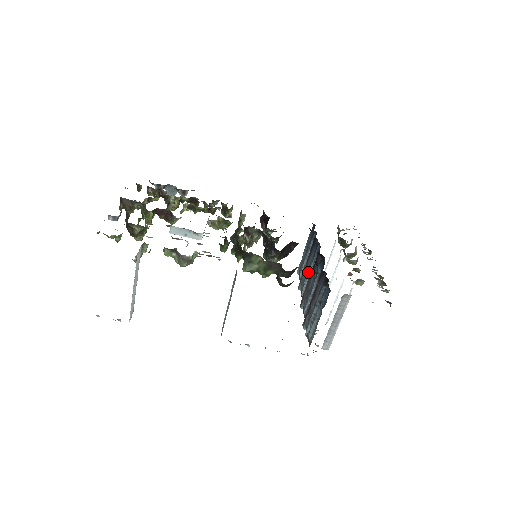
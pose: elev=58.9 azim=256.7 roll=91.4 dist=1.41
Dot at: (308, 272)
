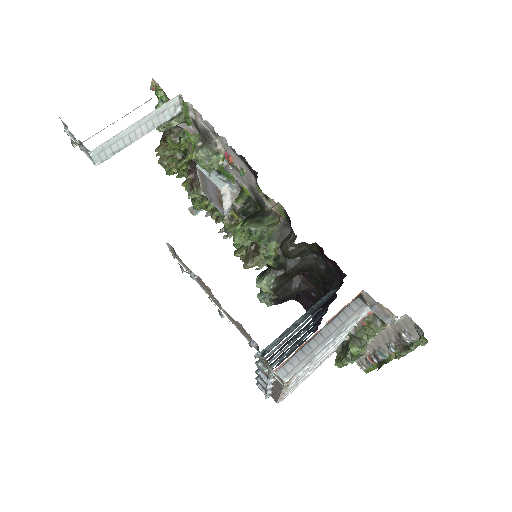
Dot at: occluded
